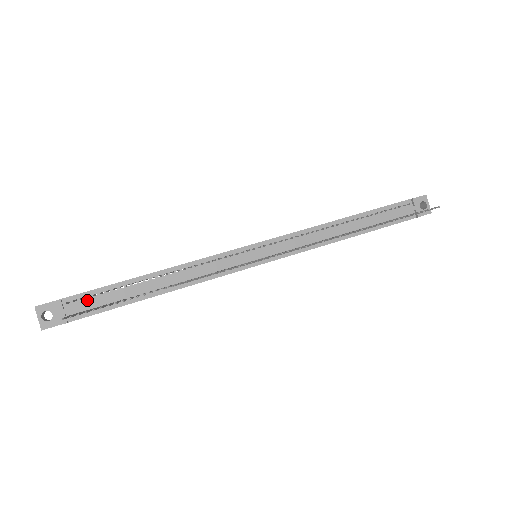
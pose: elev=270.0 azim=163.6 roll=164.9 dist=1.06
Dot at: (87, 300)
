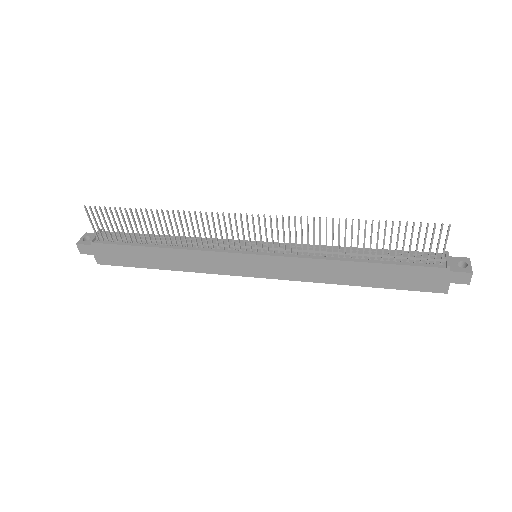
Dot at: occluded
